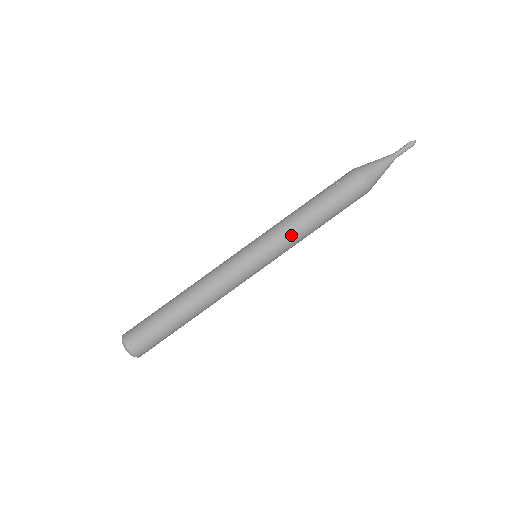
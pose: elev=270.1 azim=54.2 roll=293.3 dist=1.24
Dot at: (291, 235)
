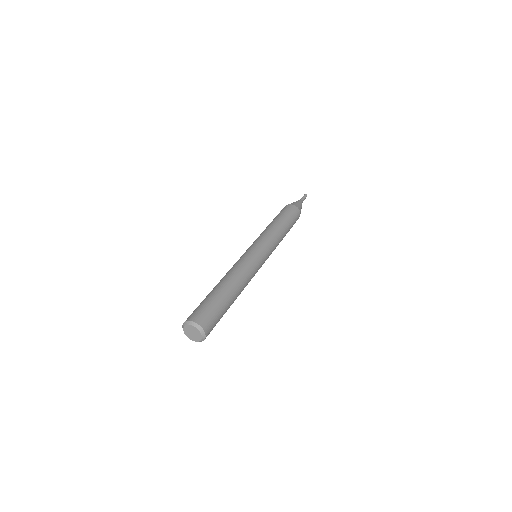
Dot at: (273, 235)
